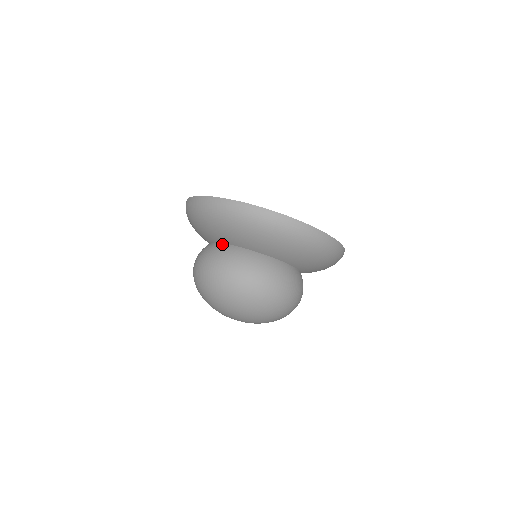
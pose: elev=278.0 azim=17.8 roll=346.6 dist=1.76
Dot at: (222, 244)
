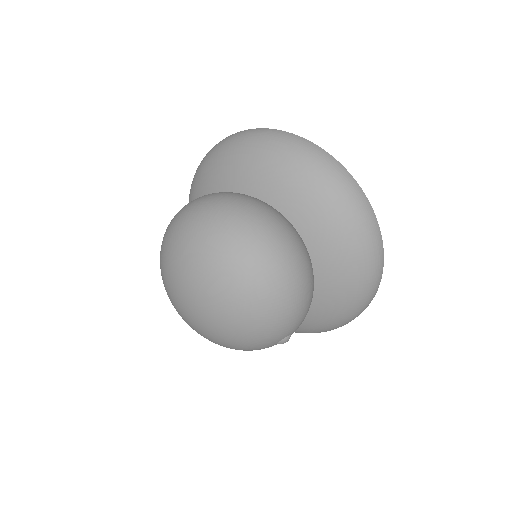
Dot at: occluded
